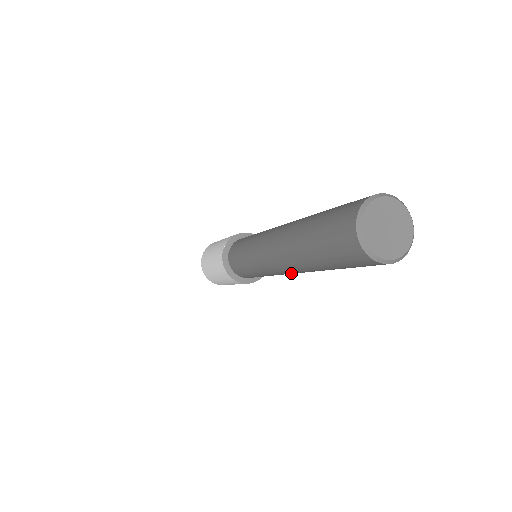
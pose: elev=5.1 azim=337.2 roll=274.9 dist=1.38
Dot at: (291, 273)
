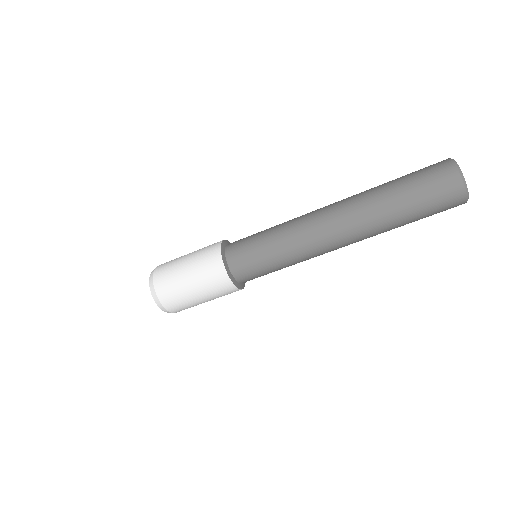
Dot at: occluded
